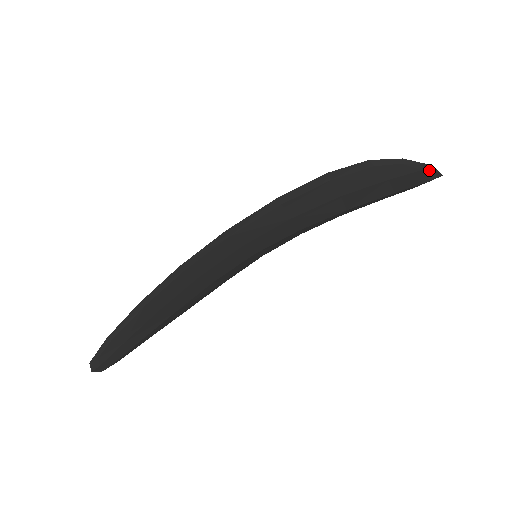
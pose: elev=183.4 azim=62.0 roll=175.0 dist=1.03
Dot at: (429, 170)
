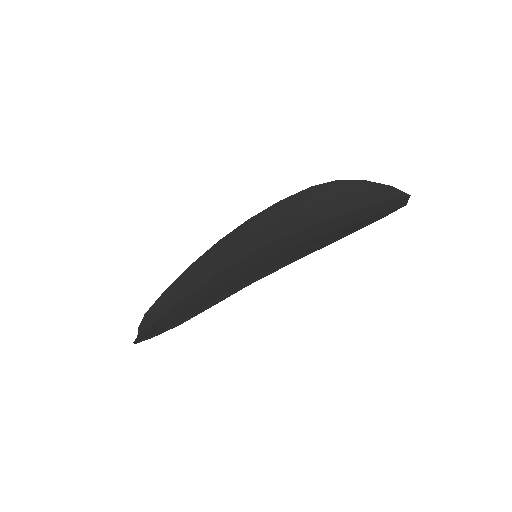
Dot at: (402, 205)
